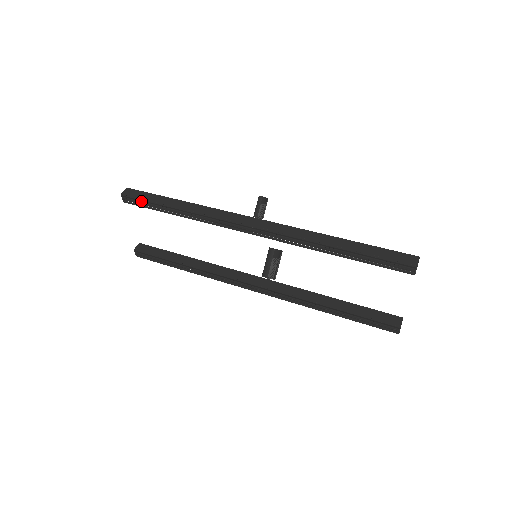
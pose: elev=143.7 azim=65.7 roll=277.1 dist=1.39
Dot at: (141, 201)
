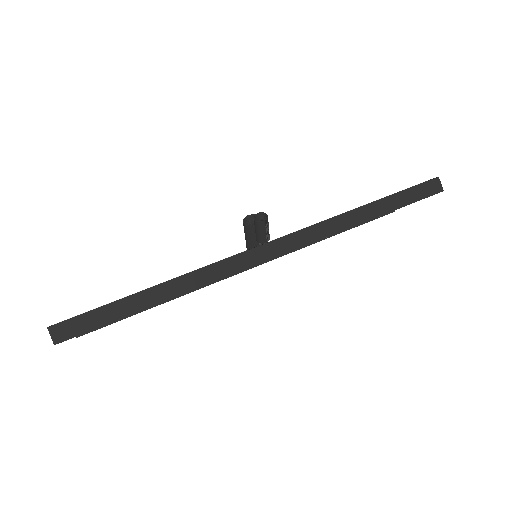
Dot at: occluded
